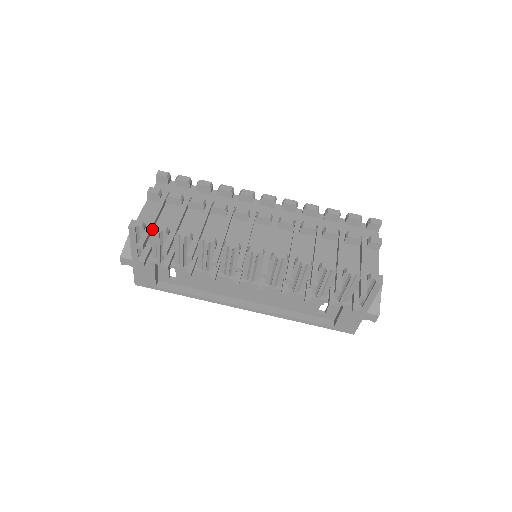
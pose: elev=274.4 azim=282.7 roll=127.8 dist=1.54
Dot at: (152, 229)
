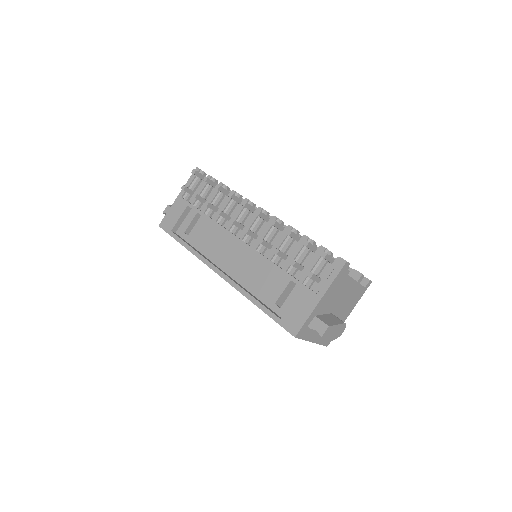
Dot at: occluded
